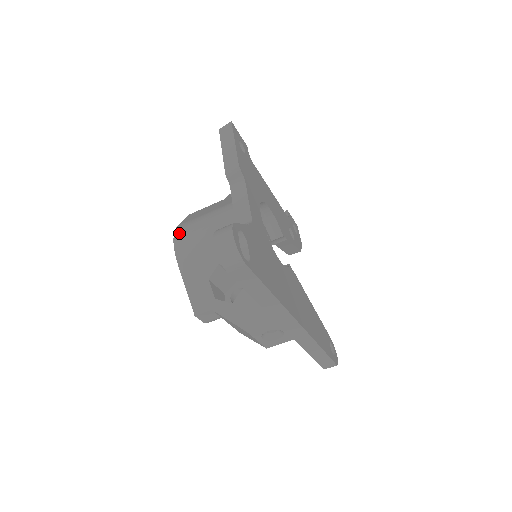
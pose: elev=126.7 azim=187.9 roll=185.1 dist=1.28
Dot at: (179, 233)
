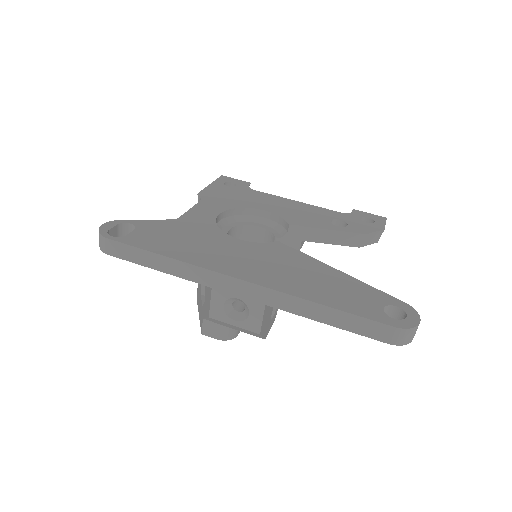
Dot at: occluded
